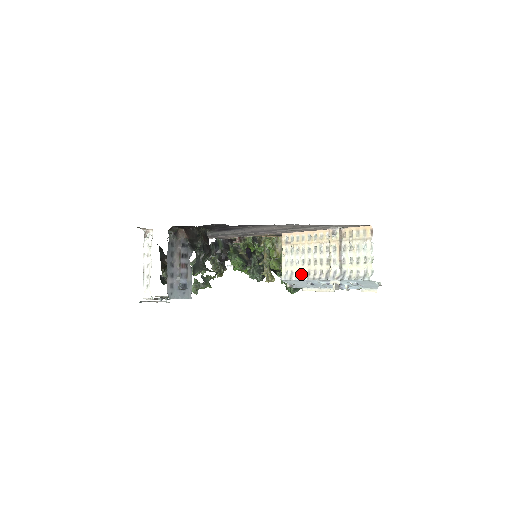
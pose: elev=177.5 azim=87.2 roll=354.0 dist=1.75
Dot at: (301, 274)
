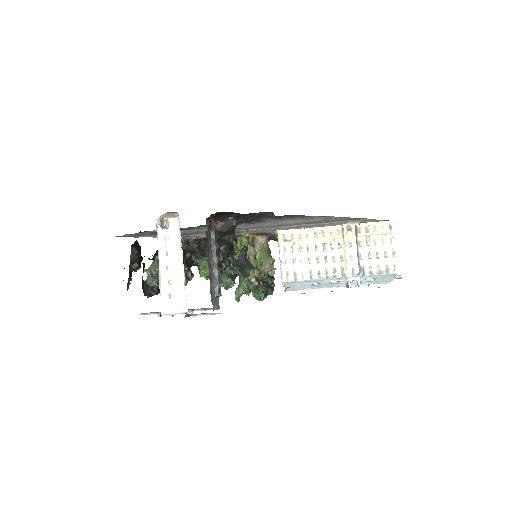
Dot at: (309, 274)
